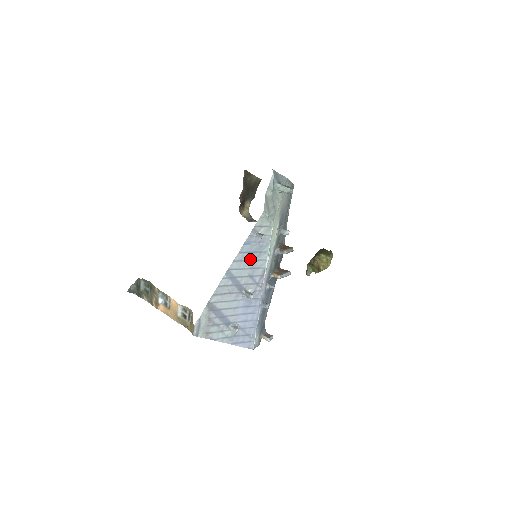
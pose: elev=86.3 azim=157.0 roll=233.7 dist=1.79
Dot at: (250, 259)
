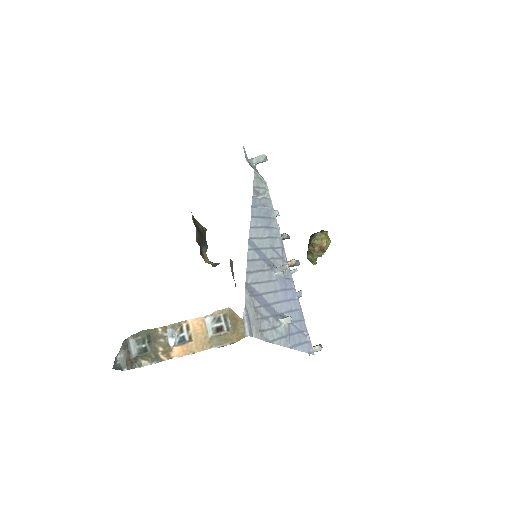
Dot at: (264, 226)
